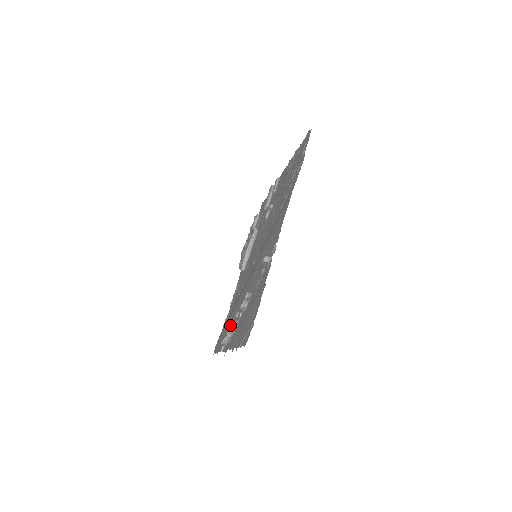
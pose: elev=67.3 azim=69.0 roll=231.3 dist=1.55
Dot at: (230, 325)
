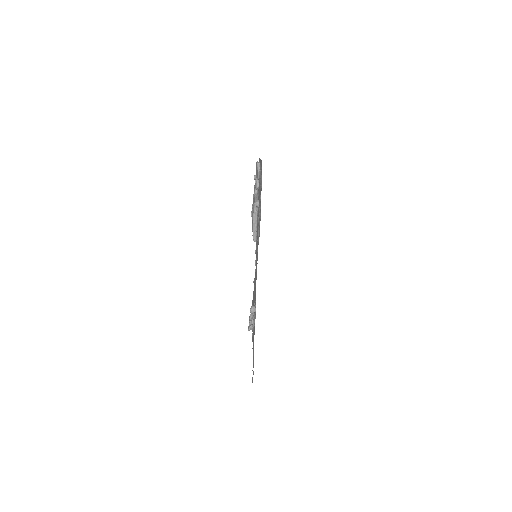
Dot at: occluded
